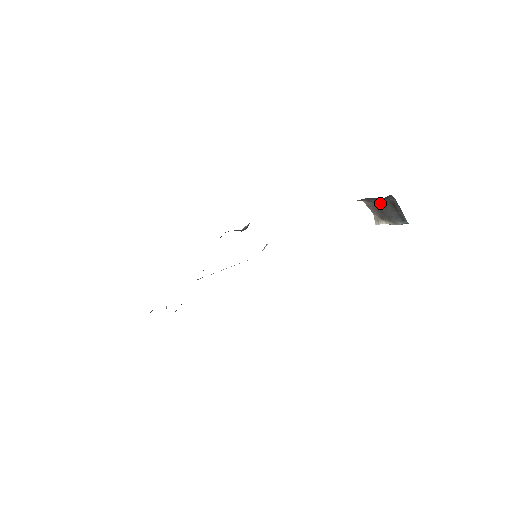
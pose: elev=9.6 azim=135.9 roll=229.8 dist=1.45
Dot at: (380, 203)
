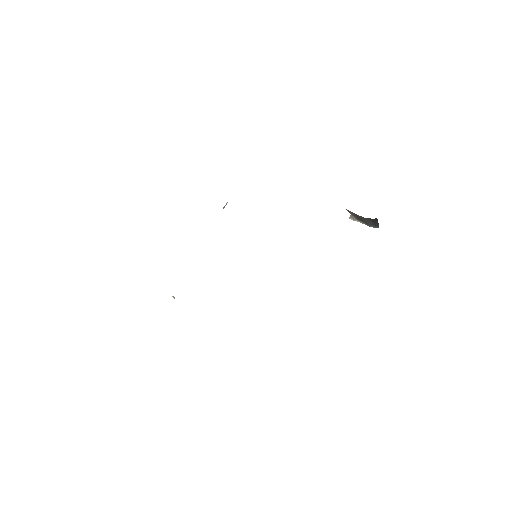
Dot at: occluded
